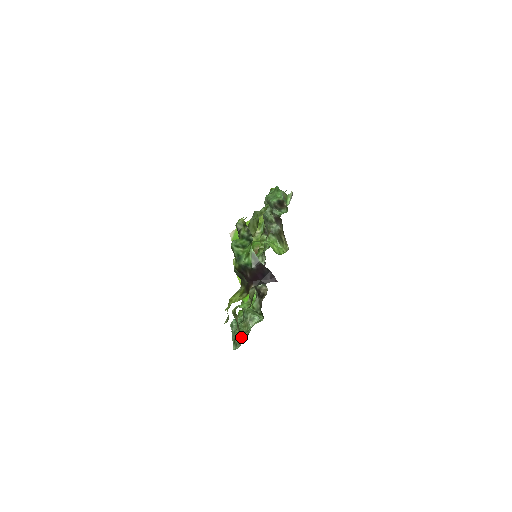
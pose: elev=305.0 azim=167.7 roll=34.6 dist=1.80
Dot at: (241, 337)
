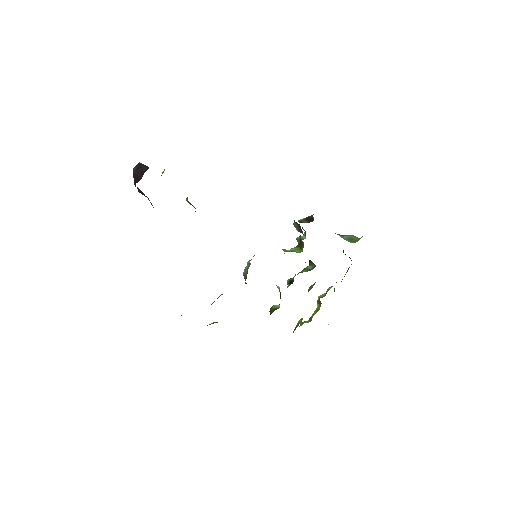
Dot at: occluded
